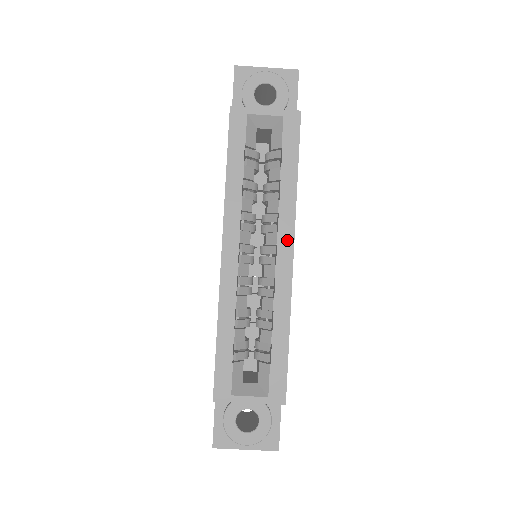
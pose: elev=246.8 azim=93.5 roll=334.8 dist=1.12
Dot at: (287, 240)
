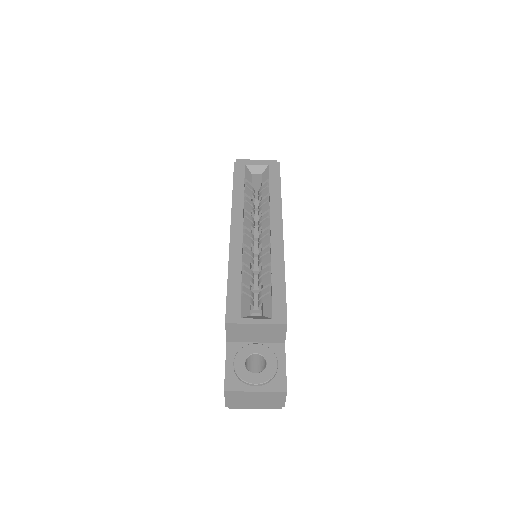
Dot at: (277, 222)
